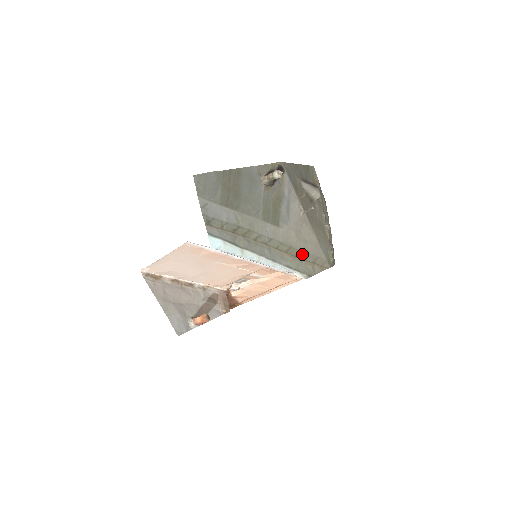
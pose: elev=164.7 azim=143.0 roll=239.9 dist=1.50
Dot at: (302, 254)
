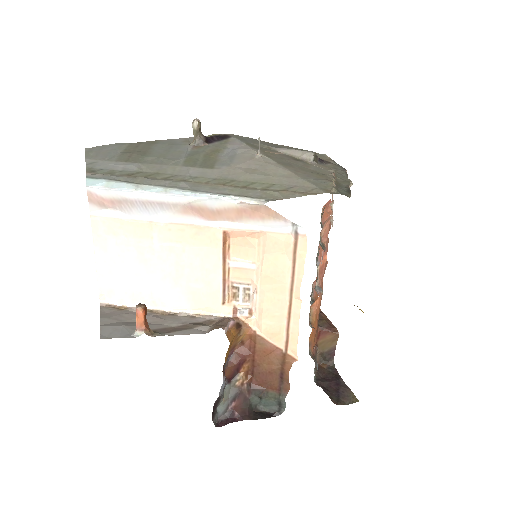
Dot at: (258, 185)
